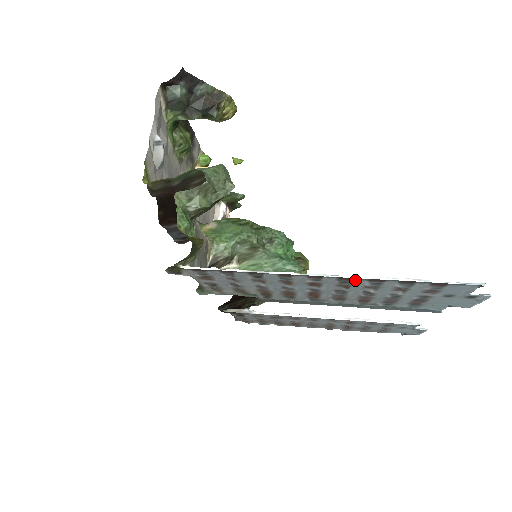
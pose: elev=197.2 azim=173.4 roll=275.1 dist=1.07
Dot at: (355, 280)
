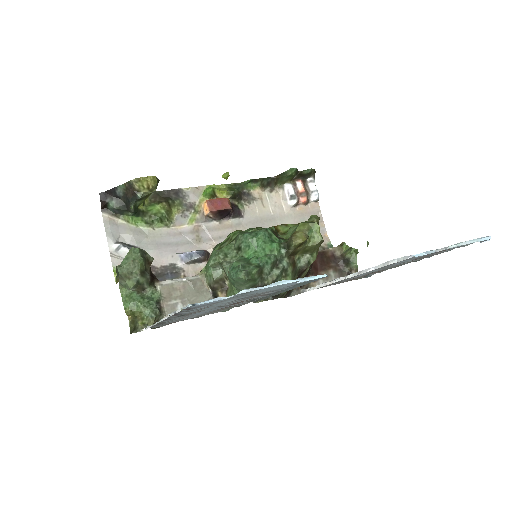
Dot at: (173, 317)
